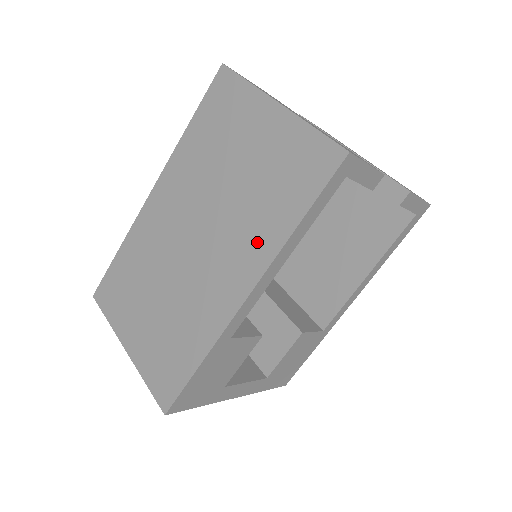
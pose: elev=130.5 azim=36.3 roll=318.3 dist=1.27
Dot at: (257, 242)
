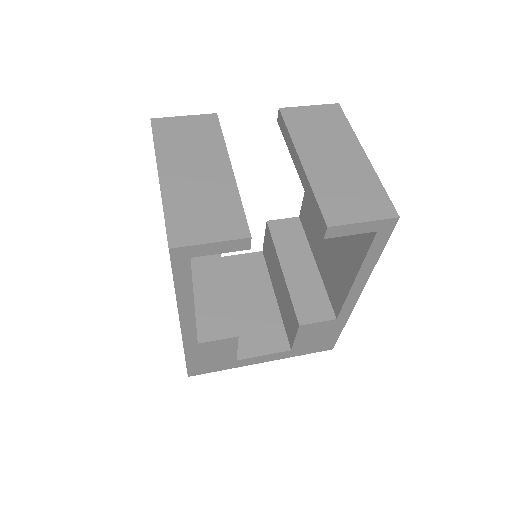
Dot at: occluded
